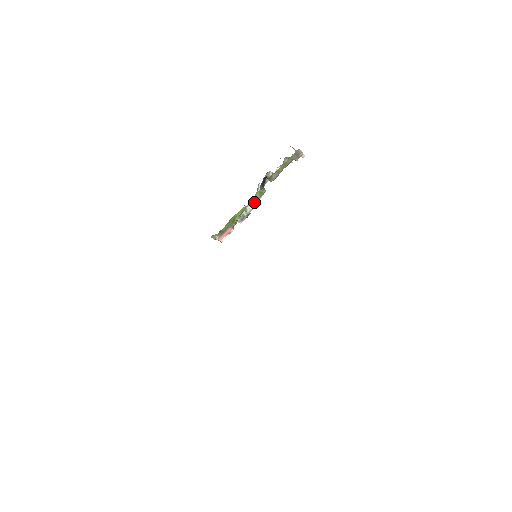
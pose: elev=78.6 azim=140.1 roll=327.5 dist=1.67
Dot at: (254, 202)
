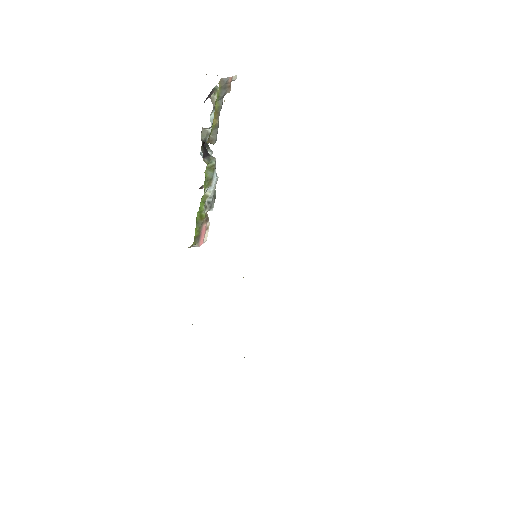
Dot at: (210, 182)
